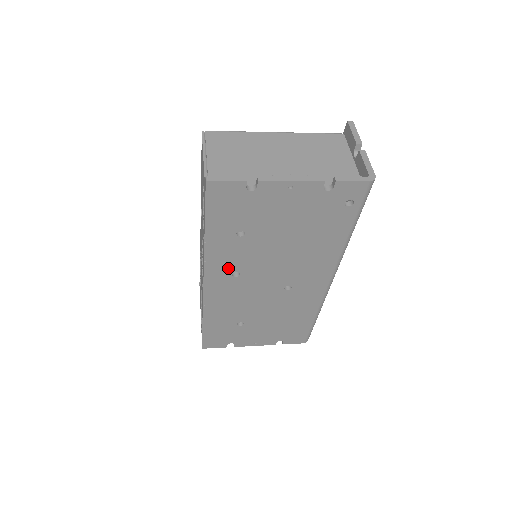
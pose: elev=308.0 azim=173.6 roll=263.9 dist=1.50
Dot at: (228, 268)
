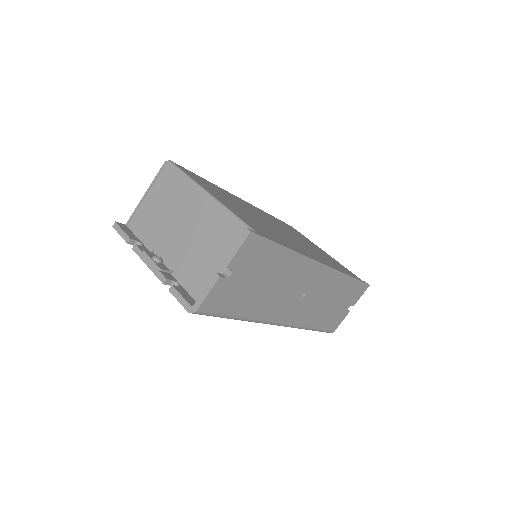
Dot at: occluded
